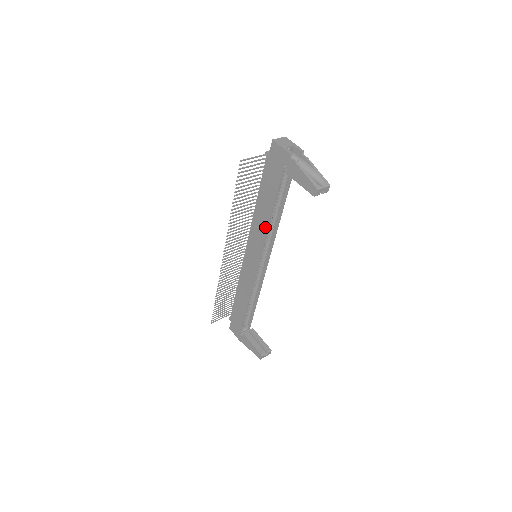
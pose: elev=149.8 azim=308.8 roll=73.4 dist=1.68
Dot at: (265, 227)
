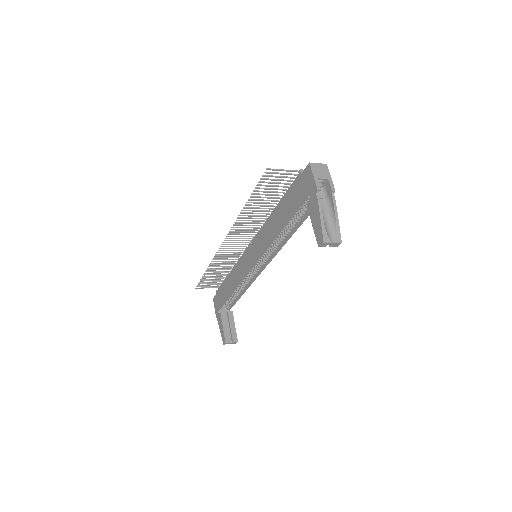
Dot at: (271, 239)
